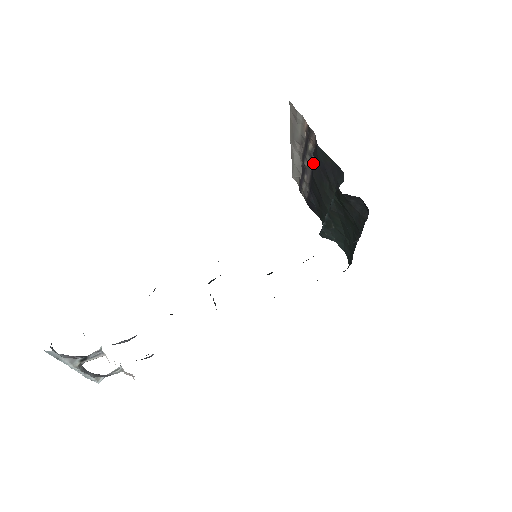
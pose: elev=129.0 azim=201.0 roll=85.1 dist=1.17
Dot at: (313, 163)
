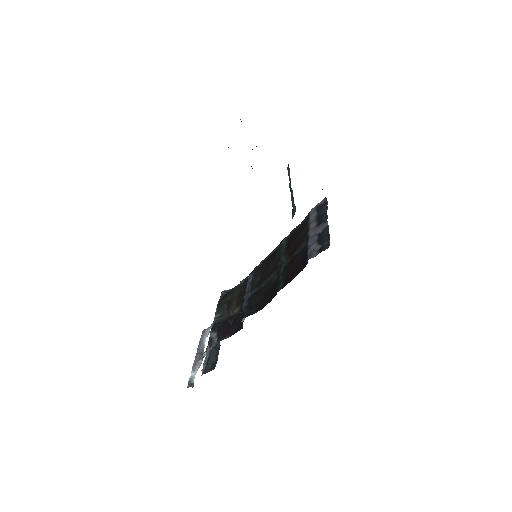
Dot at: occluded
